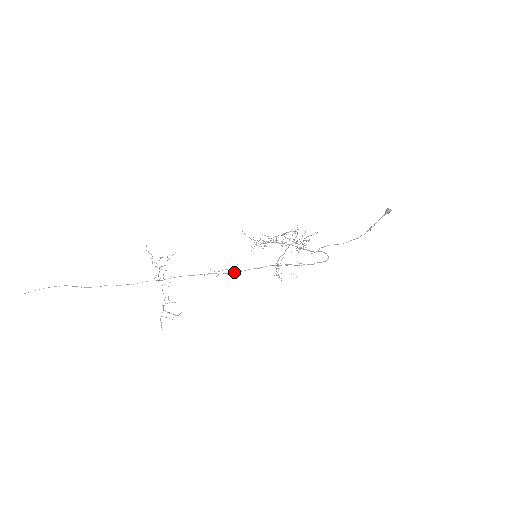
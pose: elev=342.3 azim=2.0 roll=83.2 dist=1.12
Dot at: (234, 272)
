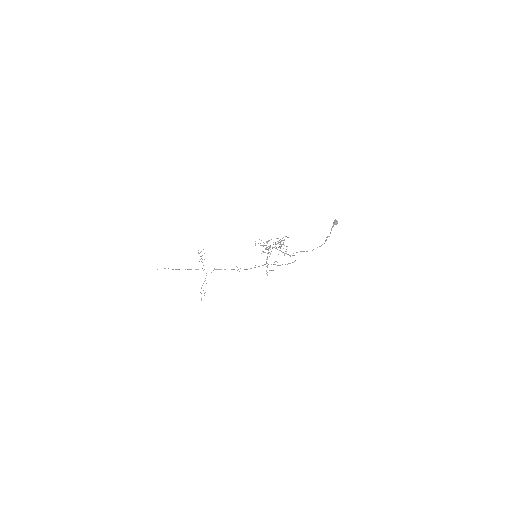
Dot at: (247, 269)
